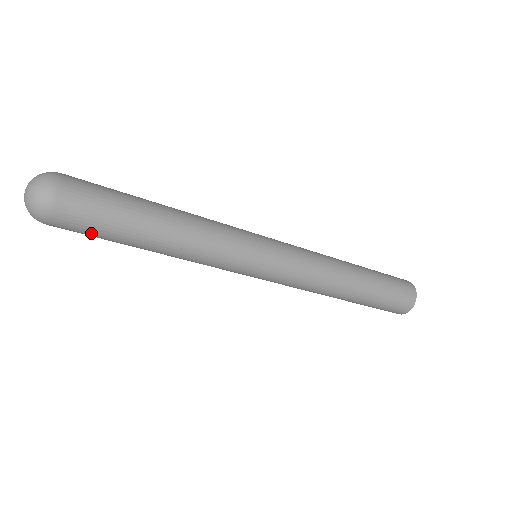
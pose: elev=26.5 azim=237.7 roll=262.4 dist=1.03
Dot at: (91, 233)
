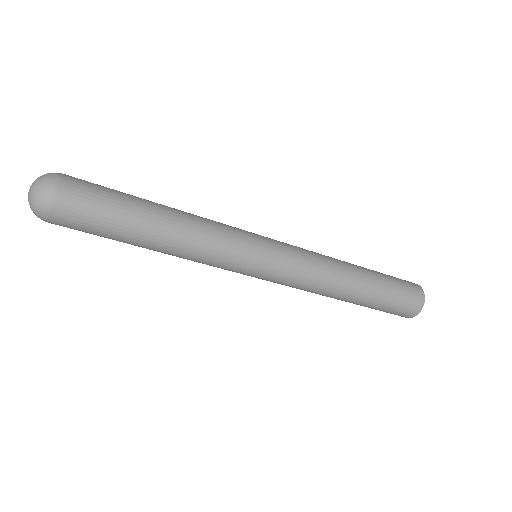
Dot at: (97, 212)
